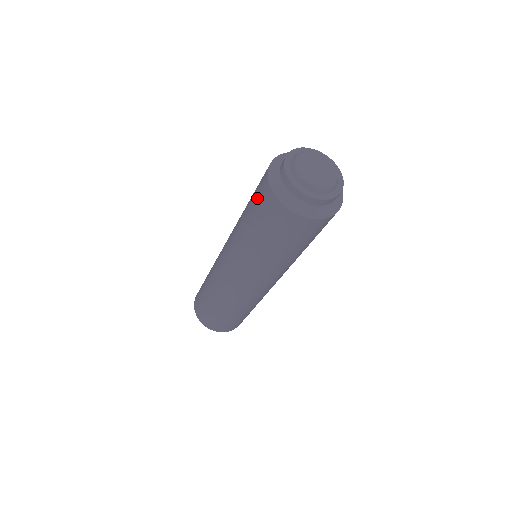
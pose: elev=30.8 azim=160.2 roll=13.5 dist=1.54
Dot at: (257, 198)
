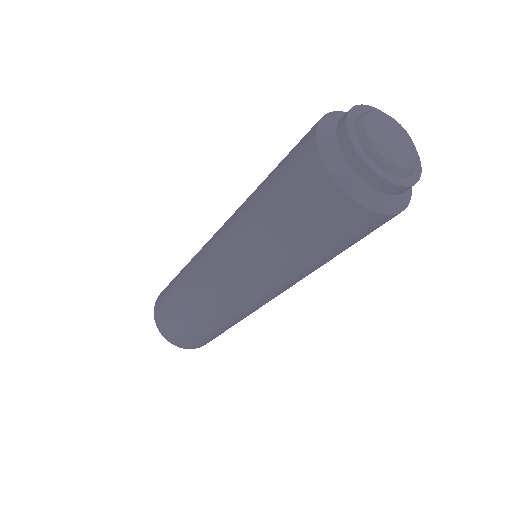
Dot at: occluded
